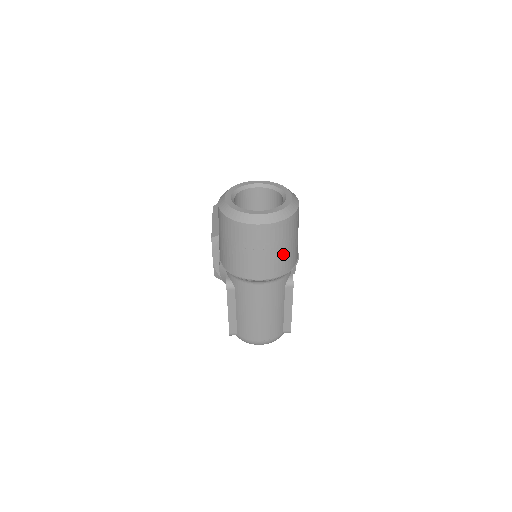
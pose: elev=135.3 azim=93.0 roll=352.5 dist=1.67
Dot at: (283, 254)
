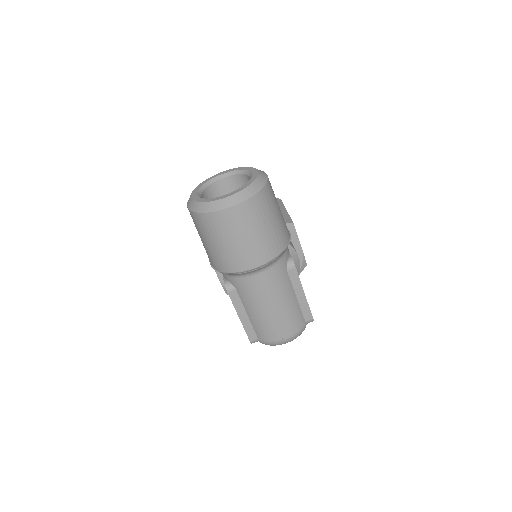
Dot at: (268, 233)
